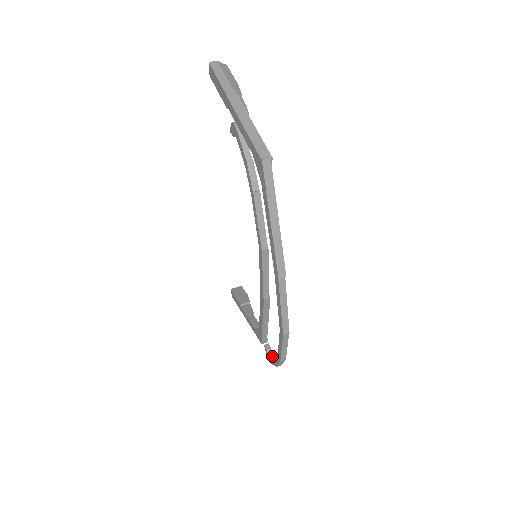
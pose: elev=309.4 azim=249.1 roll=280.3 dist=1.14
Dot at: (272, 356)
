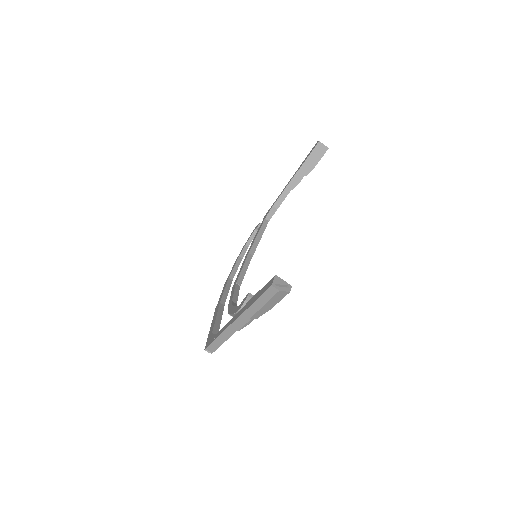
Dot at: (255, 233)
